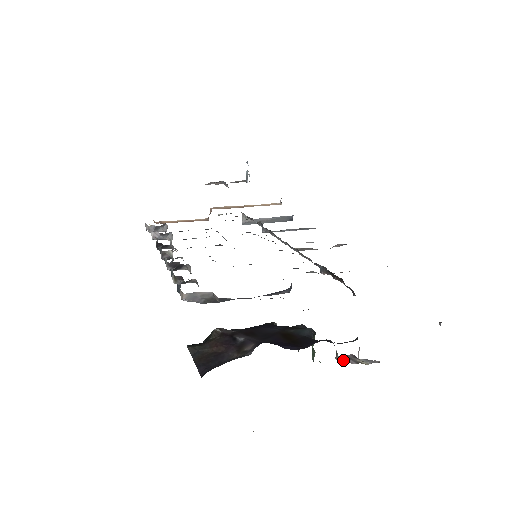
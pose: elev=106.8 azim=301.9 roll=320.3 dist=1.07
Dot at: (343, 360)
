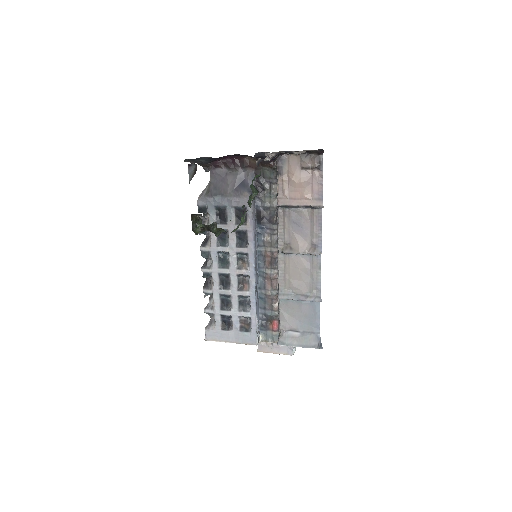
Dot at: occluded
